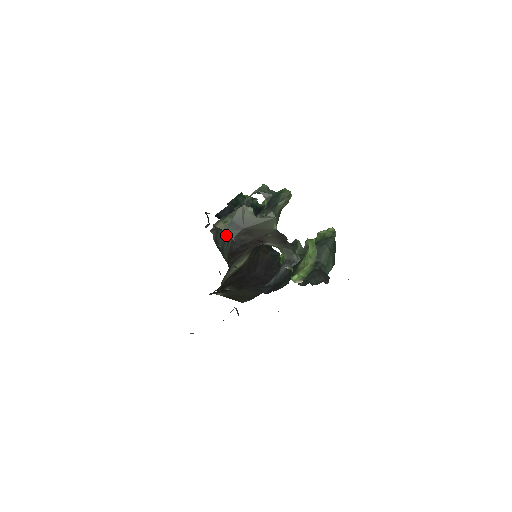
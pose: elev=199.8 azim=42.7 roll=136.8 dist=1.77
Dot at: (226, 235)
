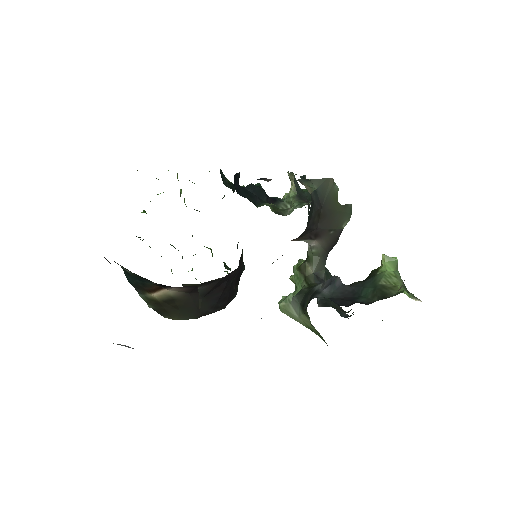
Dot at: (312, 204)
